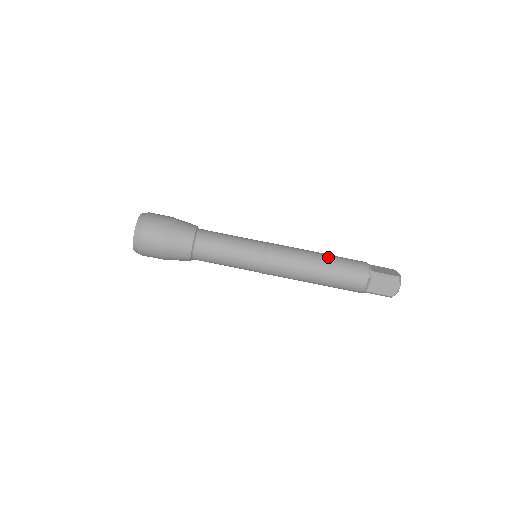
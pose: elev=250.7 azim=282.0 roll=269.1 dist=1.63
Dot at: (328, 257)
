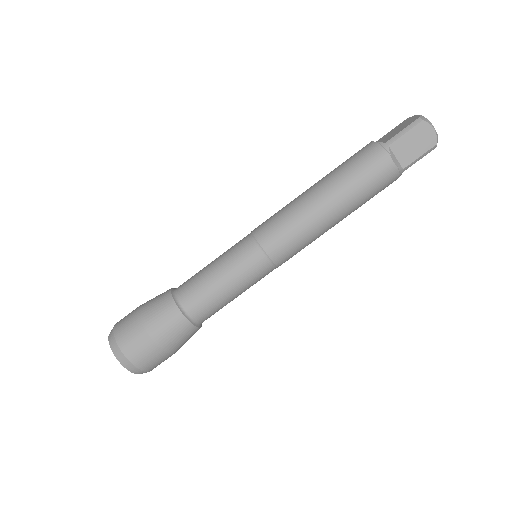
Dot at: (325, 180)
